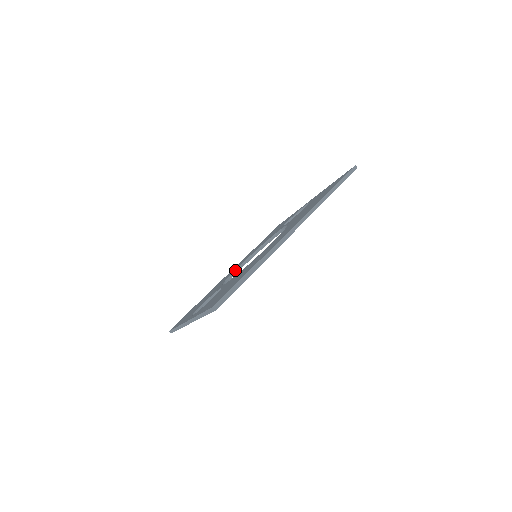
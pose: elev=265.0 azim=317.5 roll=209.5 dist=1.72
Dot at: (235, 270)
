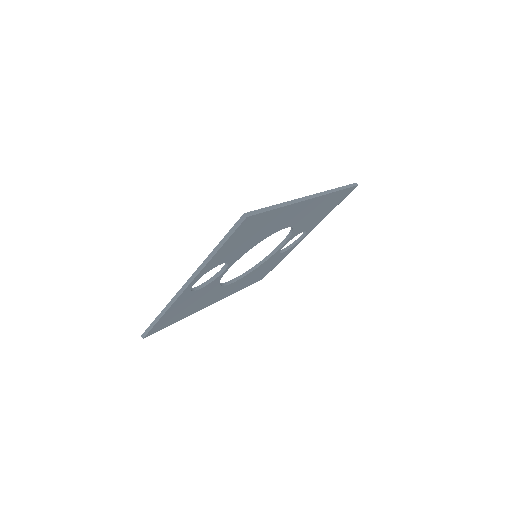
Dot at: (226, 282)
